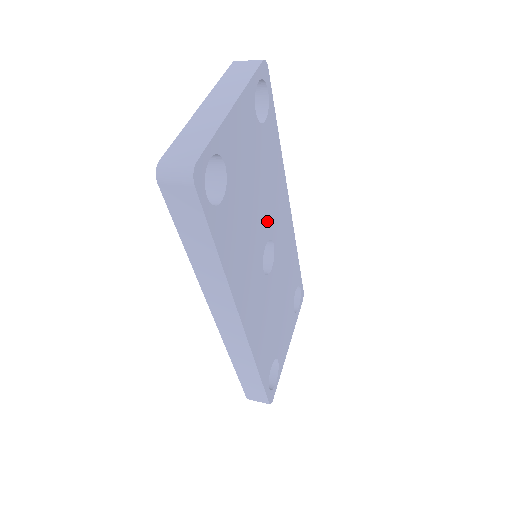
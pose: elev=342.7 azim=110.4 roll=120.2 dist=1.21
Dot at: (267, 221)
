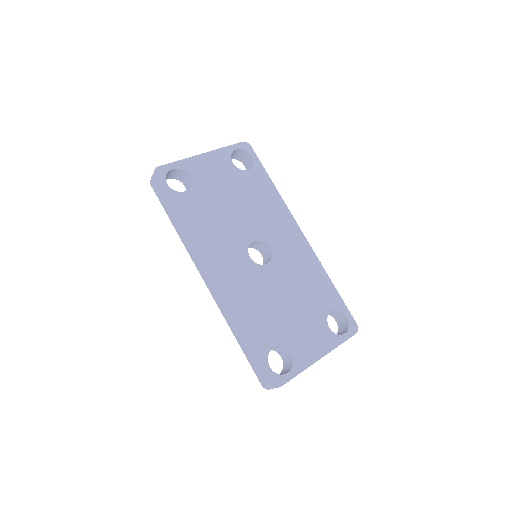
Dot at: (255, 227)
